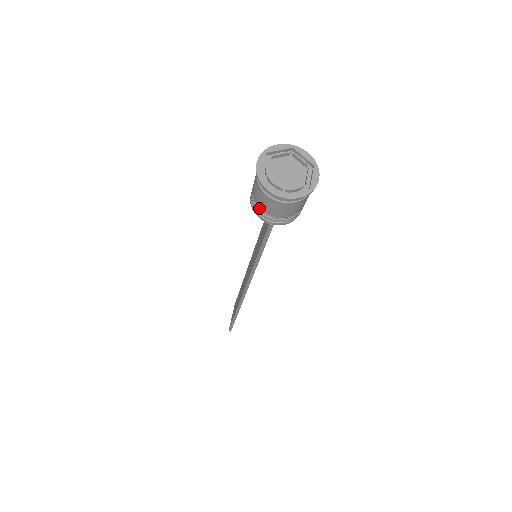
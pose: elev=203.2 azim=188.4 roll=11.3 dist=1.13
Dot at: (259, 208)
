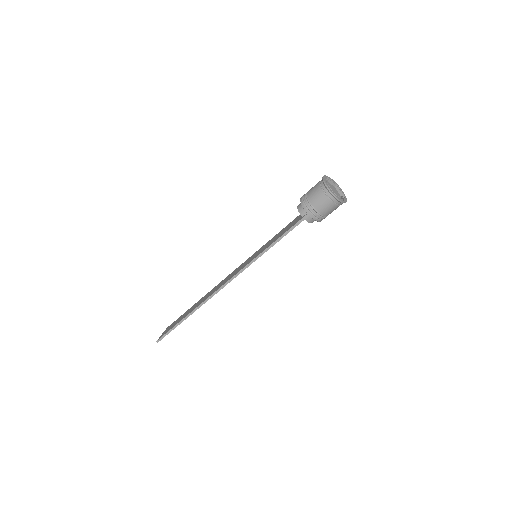
Dot at: (309, 201)
